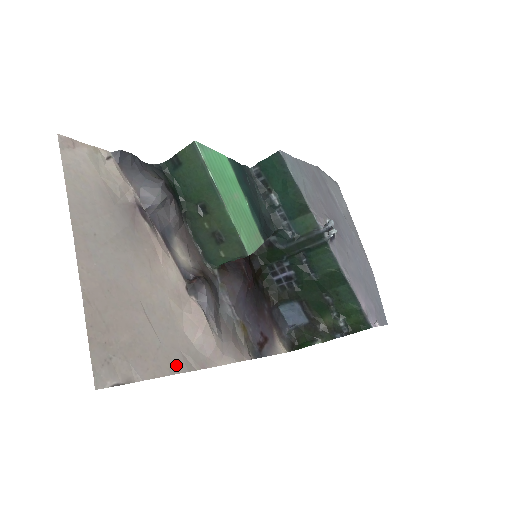
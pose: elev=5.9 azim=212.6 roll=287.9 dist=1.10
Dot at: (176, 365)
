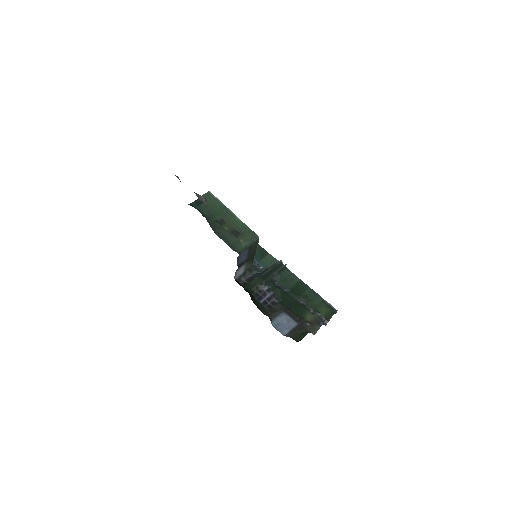
Dot at: occluded
